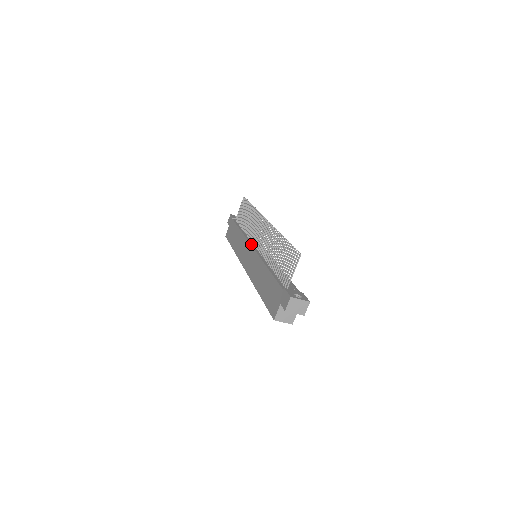
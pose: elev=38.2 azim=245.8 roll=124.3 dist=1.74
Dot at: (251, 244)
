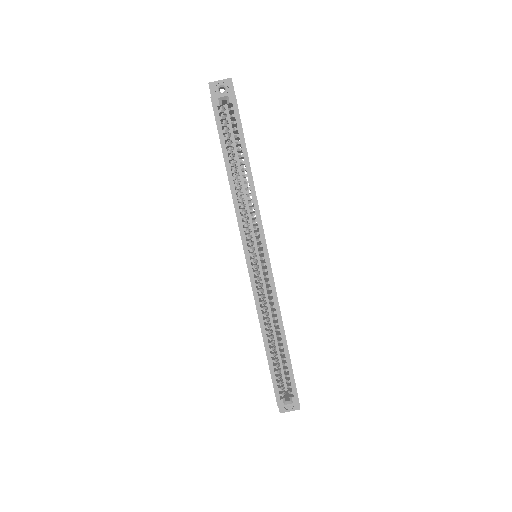
Dot at: occluded
